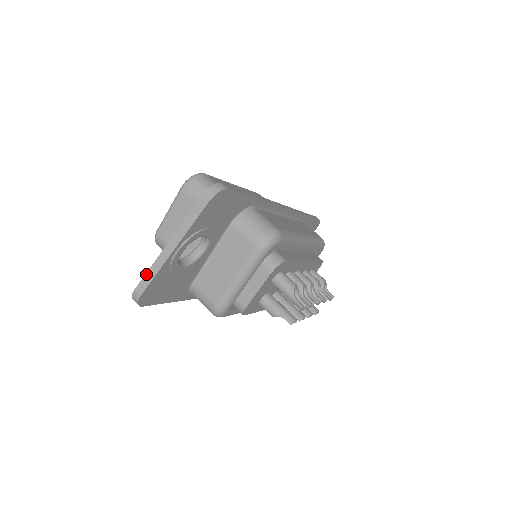
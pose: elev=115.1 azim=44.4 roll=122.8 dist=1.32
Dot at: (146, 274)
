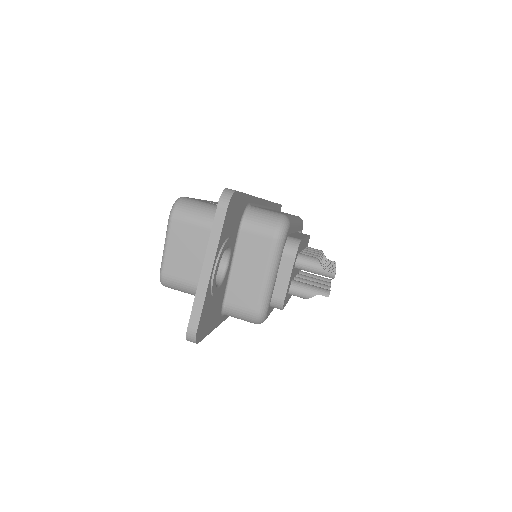
Dot at: (193, 308)
